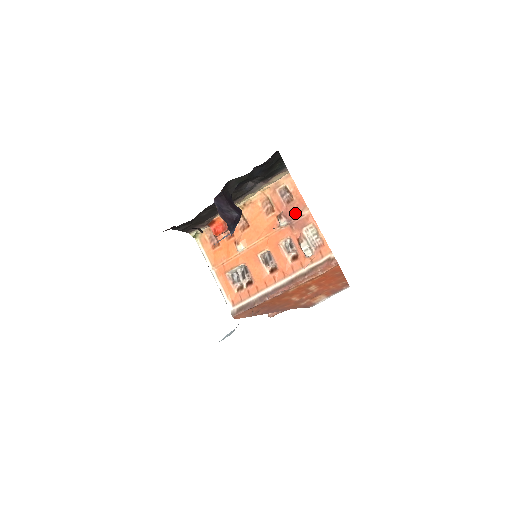
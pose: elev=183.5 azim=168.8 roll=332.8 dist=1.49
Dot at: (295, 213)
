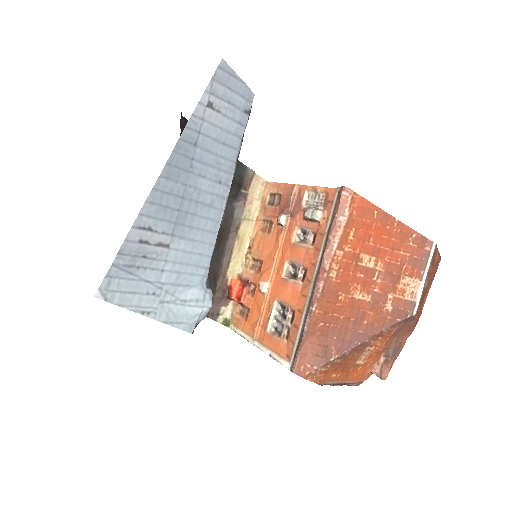
Dot at: (288, 201)
